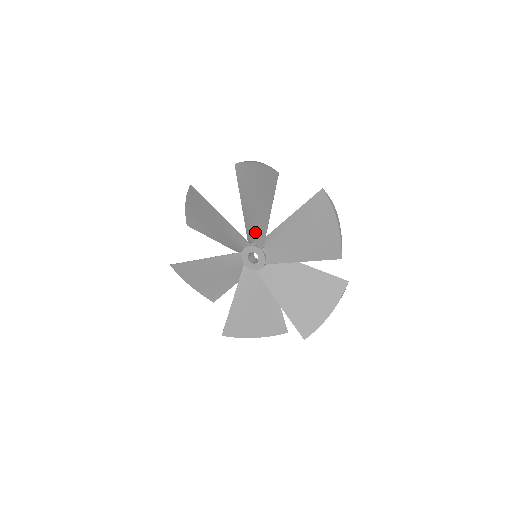
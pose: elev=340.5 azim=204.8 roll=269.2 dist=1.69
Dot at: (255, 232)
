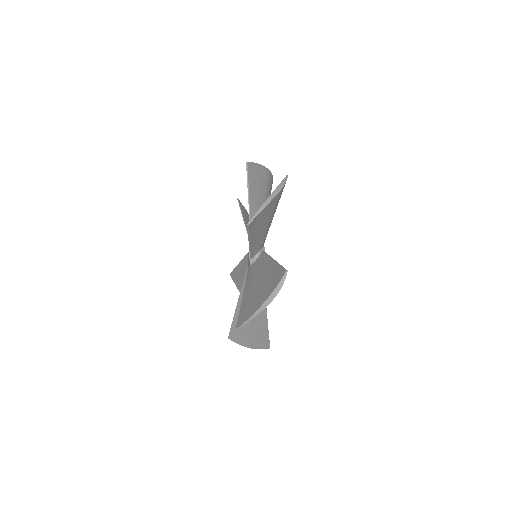
Dot at: occluded
